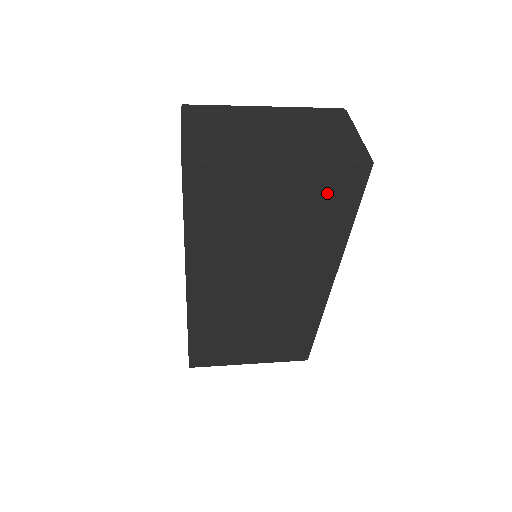
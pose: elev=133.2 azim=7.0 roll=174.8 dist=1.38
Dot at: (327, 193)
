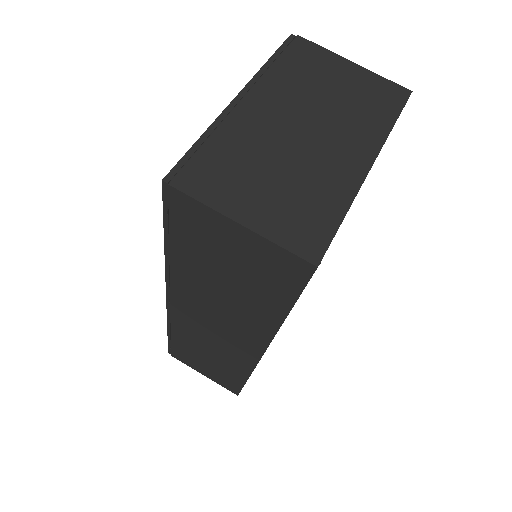
Dot at: occluded
